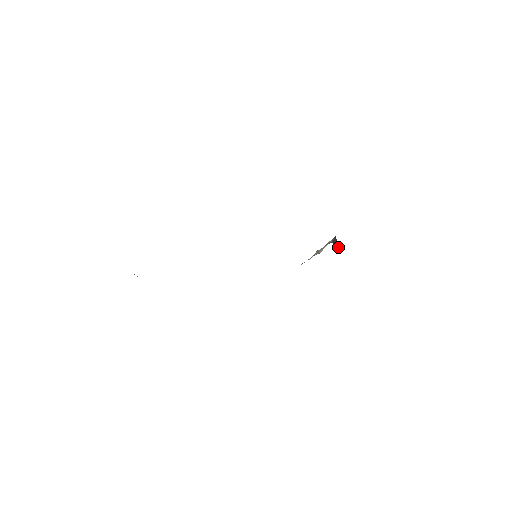
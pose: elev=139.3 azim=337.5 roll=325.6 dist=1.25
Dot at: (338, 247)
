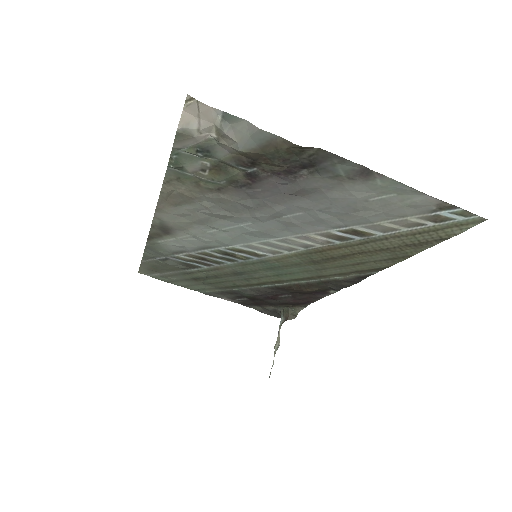
Dot at: (293, 317)
